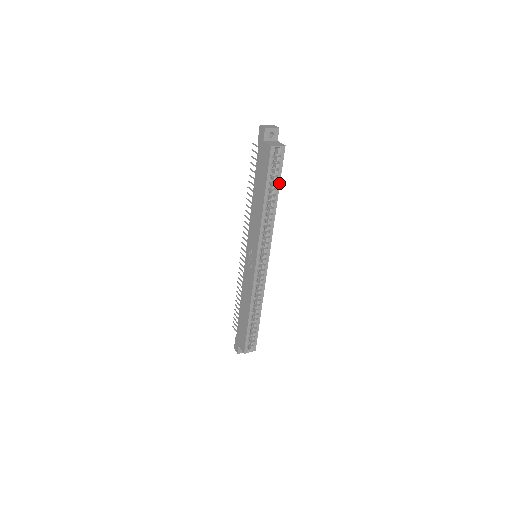
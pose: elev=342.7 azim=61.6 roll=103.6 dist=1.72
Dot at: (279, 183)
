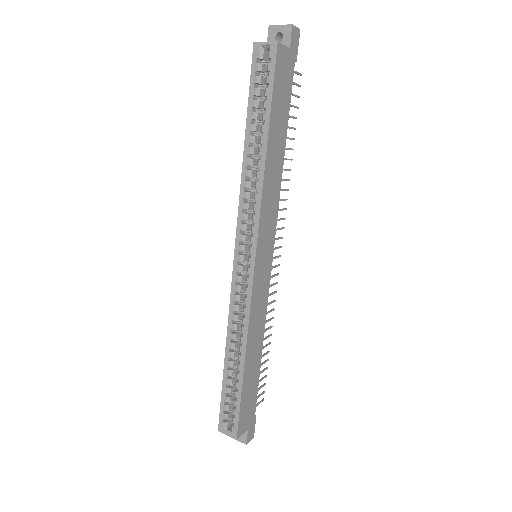
Dot at: (269, 112)
